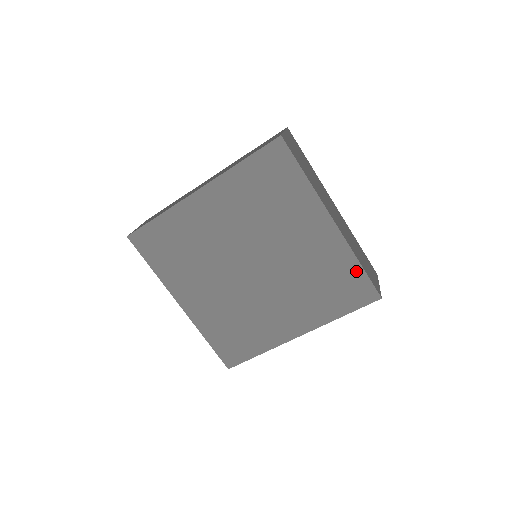
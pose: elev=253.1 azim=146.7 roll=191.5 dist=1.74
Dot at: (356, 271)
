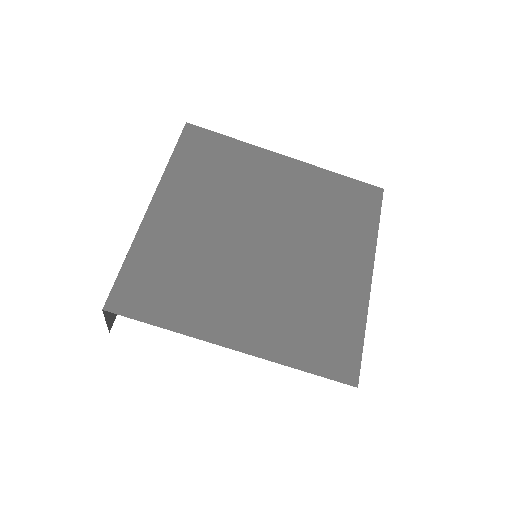
Dot at: (355, 336)
